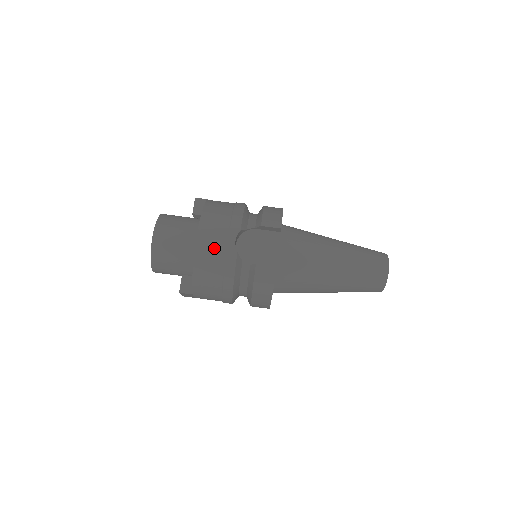
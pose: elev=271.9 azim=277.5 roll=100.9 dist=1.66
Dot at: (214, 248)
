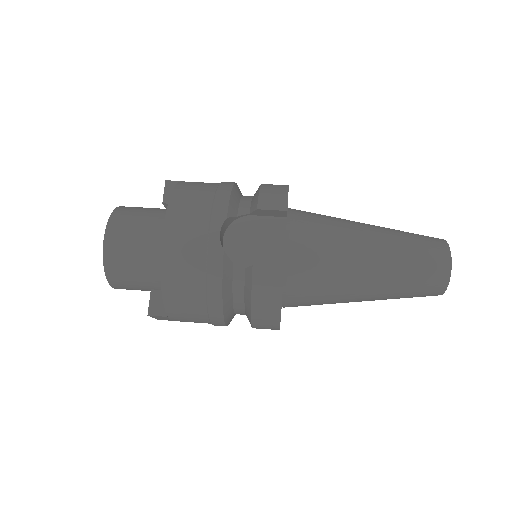
Dot at: (189, 246)
